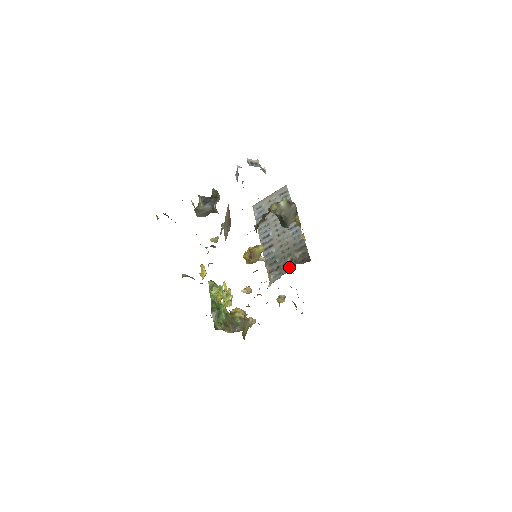
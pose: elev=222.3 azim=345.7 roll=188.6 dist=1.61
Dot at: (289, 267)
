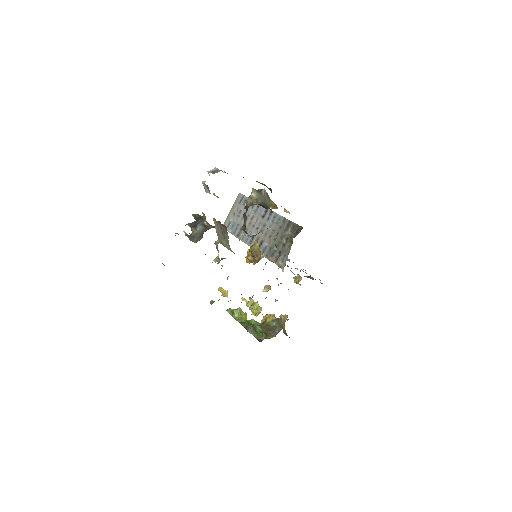
Dot at: (289, 245)
